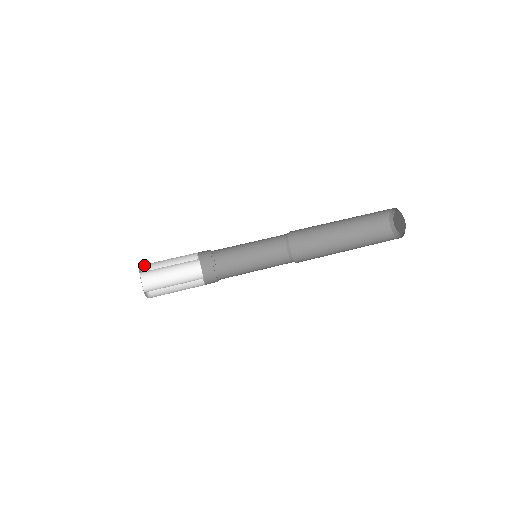
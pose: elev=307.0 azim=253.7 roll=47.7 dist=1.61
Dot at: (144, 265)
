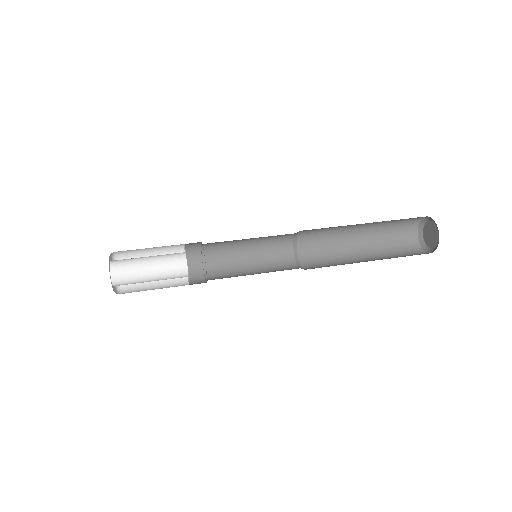
Dot at: occluded
